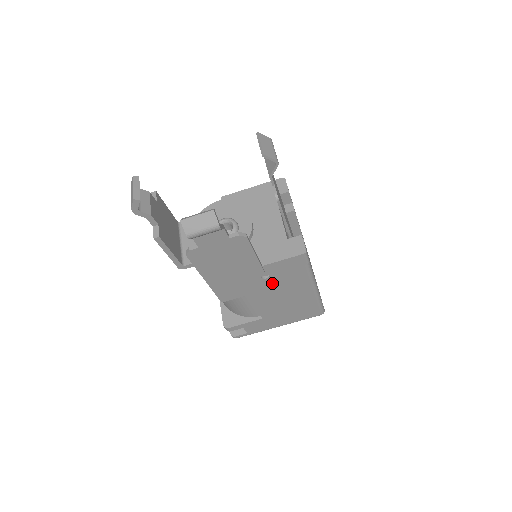
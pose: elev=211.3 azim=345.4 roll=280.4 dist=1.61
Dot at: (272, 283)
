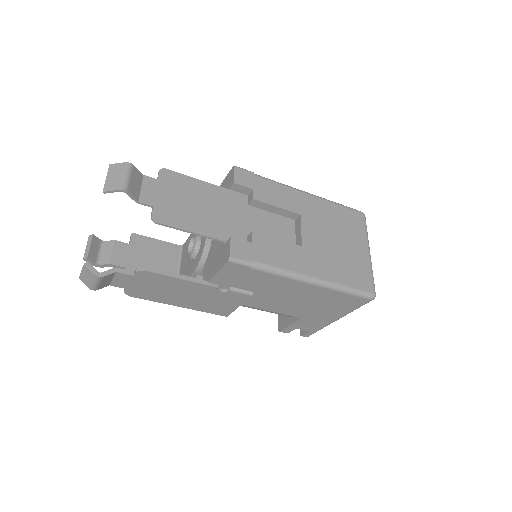
Dot at: (246, 291)
